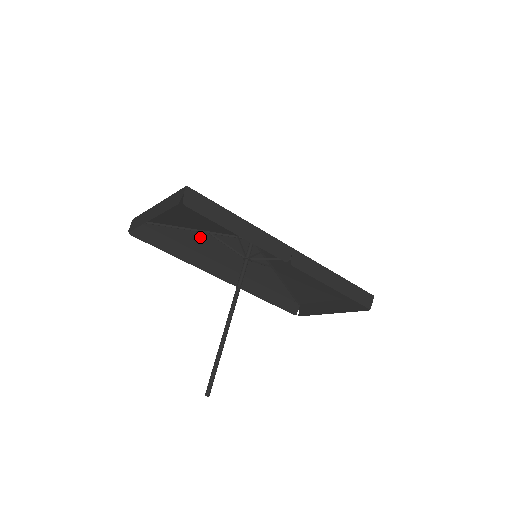
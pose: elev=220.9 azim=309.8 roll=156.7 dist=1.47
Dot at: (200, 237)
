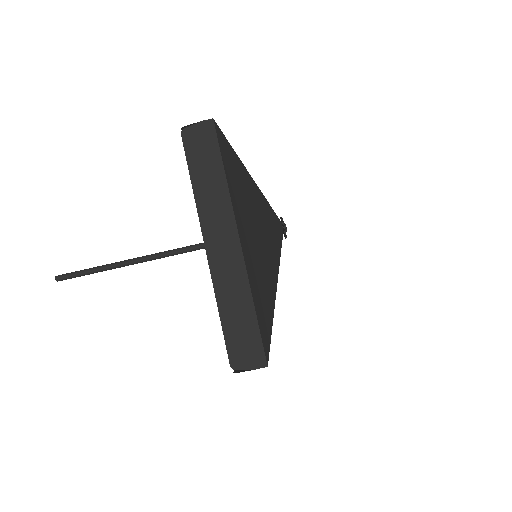
Dot at: occluded
